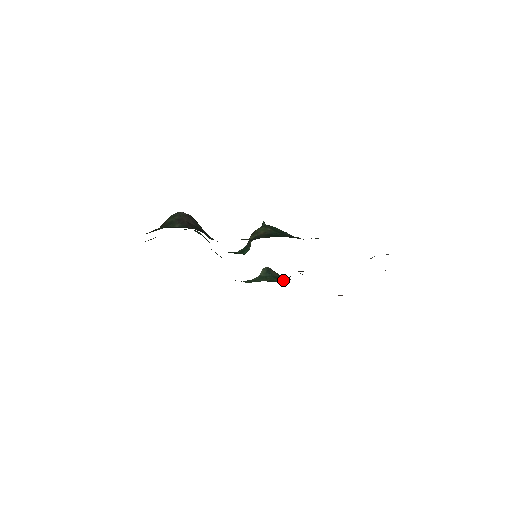
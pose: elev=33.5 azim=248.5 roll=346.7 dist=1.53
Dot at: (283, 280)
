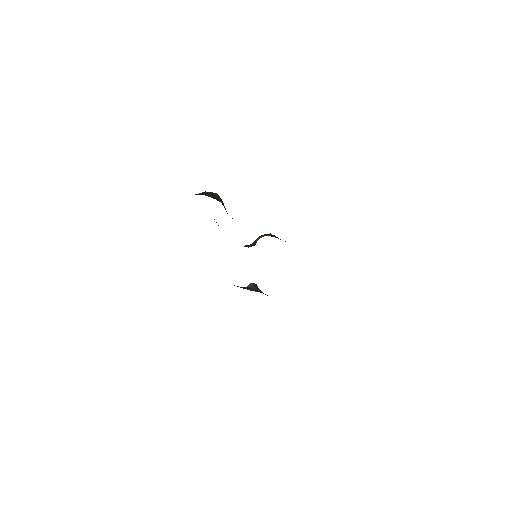
Dot at: occluded
